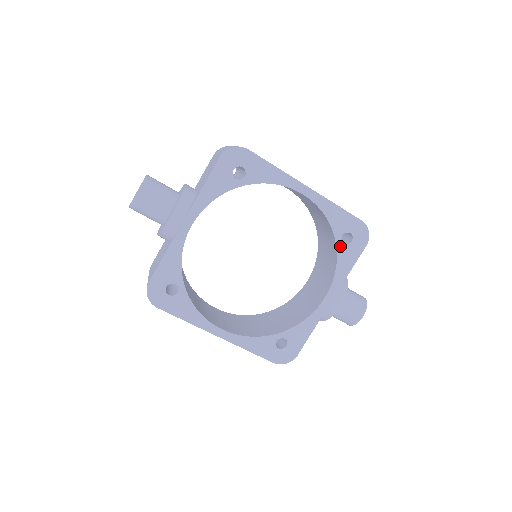
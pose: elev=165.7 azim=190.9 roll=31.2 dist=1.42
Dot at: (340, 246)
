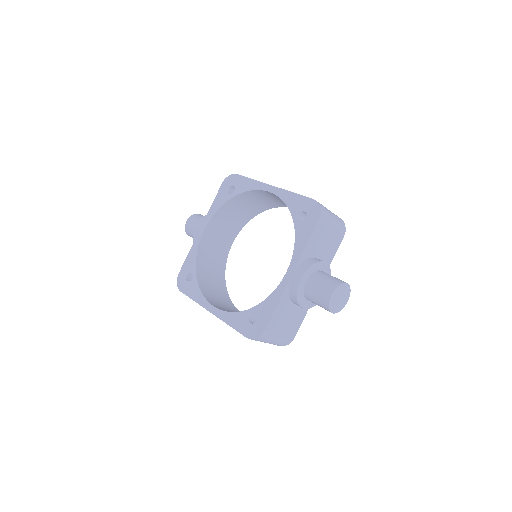
Dot at: (297, 224)
